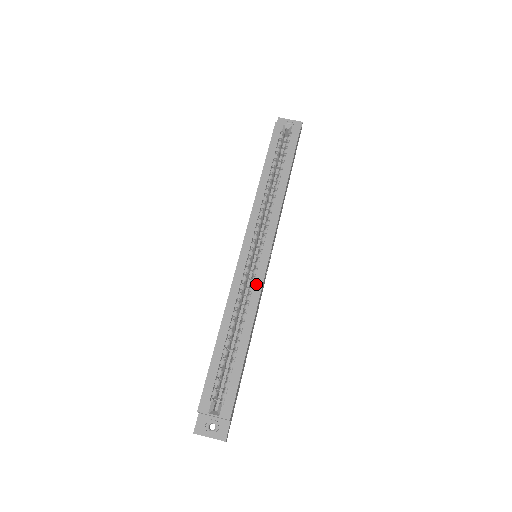
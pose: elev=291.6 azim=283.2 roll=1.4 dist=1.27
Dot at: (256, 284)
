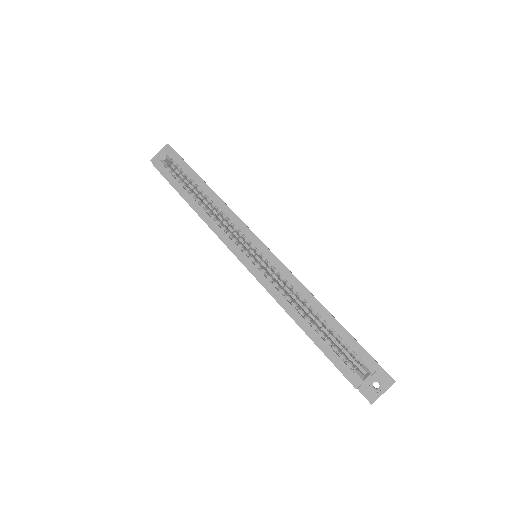
Dot at: (281, 271)
